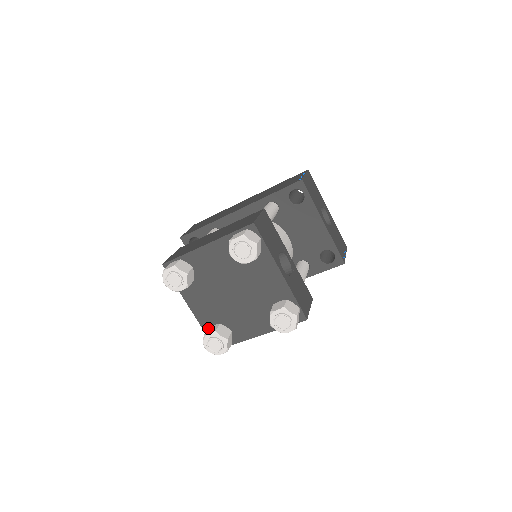
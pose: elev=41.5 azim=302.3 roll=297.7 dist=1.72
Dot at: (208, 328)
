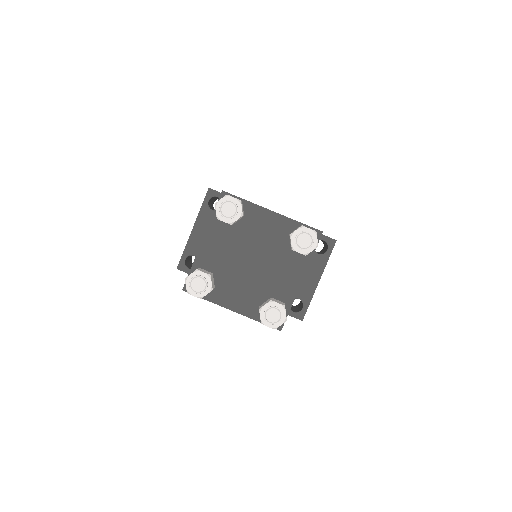
Dot at: (200, 268)
